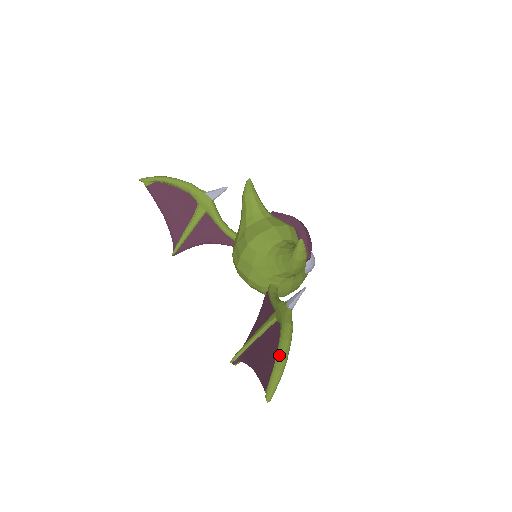
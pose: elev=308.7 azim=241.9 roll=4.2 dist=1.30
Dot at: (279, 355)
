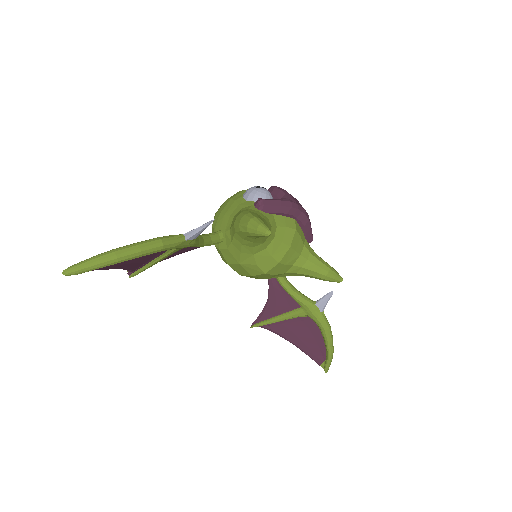
Dot at: (331, 353)
